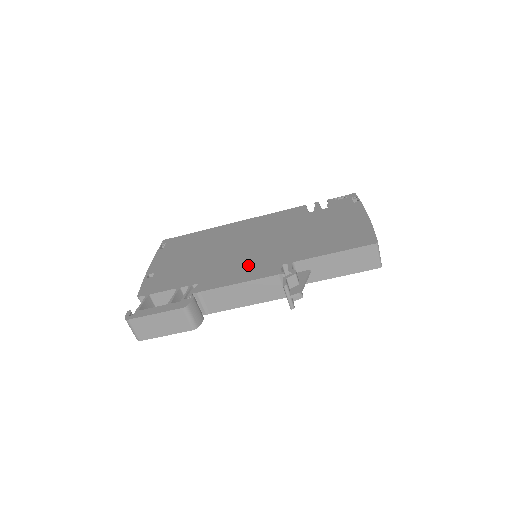
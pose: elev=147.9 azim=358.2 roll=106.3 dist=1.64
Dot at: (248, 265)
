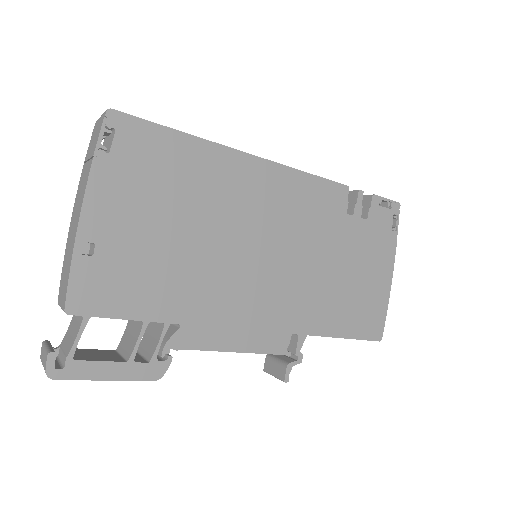
Dot at: (254, 313)
